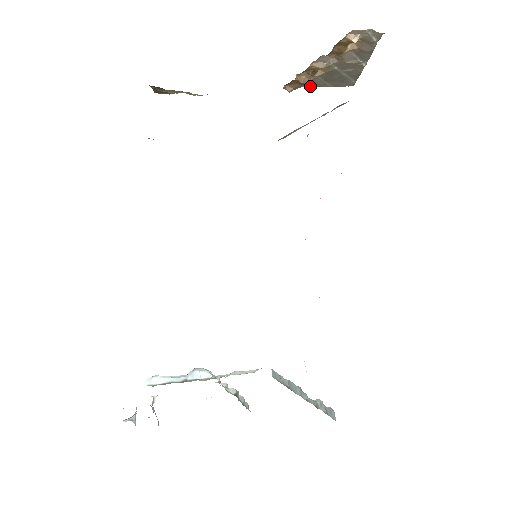
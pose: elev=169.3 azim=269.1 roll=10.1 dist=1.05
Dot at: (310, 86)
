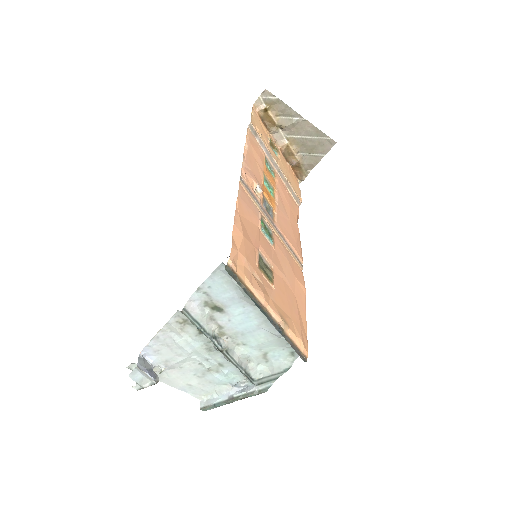
Dot at: (312, 166)
